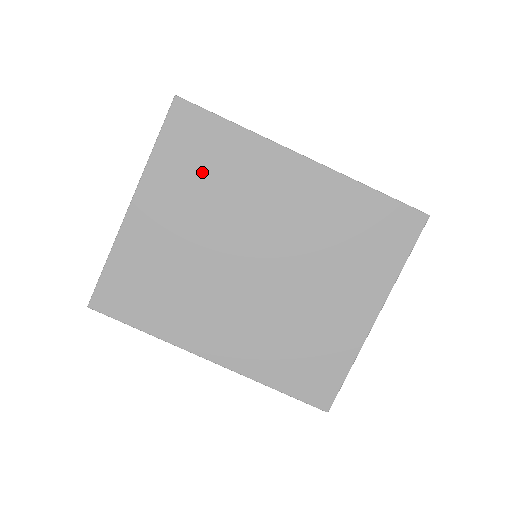
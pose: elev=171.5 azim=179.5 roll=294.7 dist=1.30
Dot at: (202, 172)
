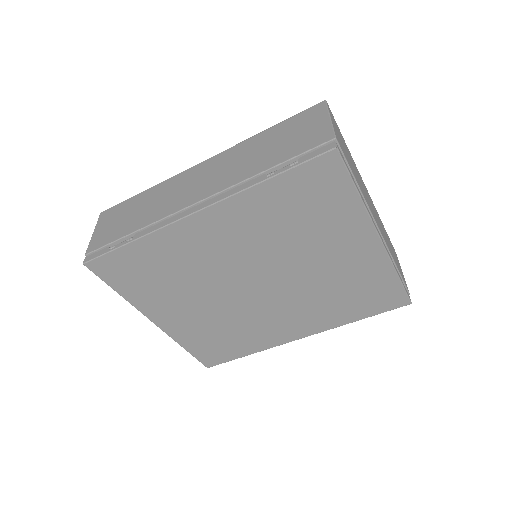
Dot at: (158, 279)
